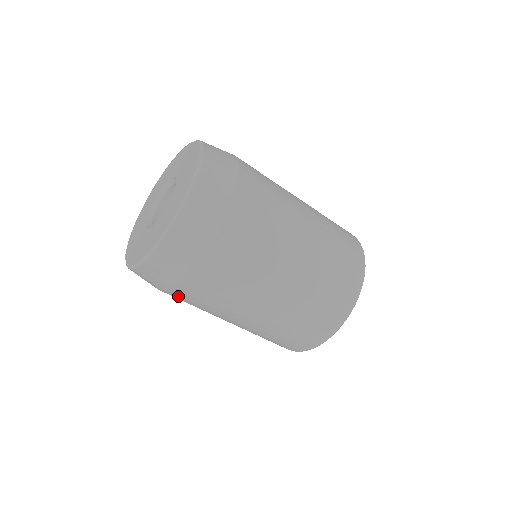
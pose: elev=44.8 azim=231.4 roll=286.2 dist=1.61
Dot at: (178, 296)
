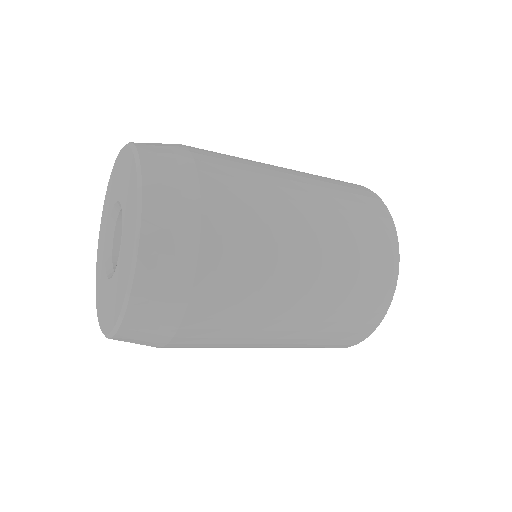
Dot at: occluded
